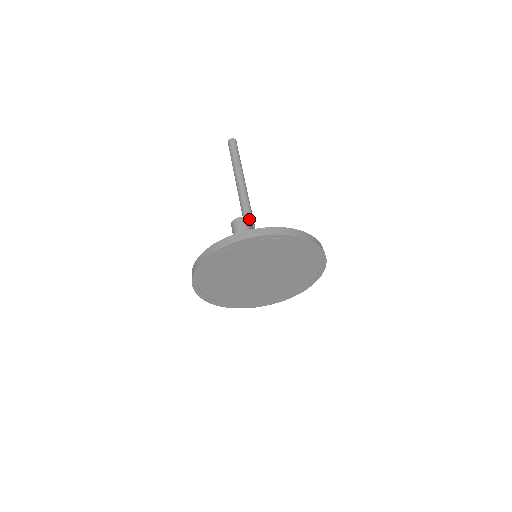
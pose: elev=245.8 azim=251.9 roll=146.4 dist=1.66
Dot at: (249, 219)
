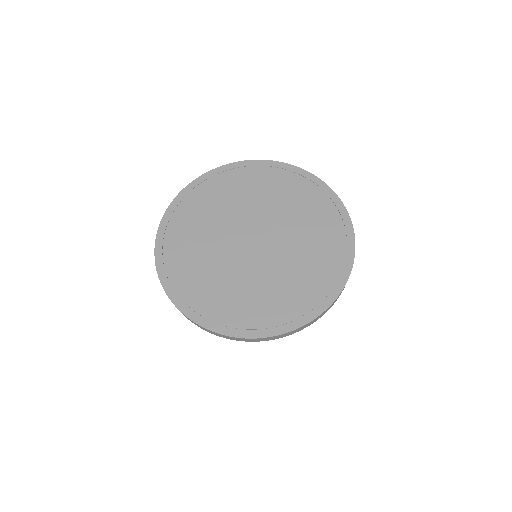
Dot at: occluded
